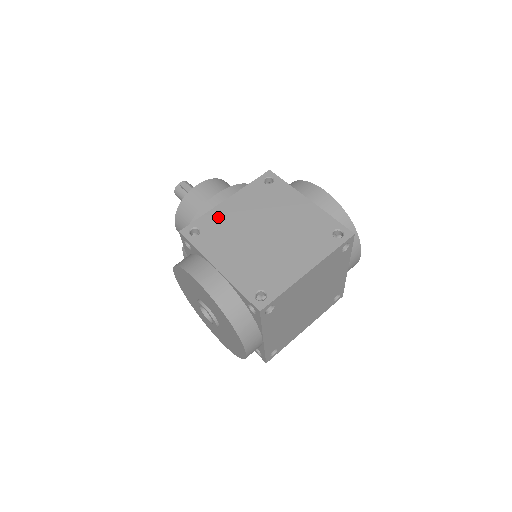
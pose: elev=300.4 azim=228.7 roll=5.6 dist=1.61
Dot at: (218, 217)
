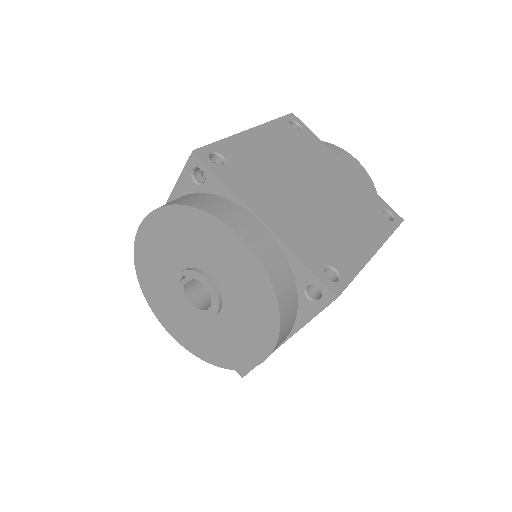
Dot at: occluded
